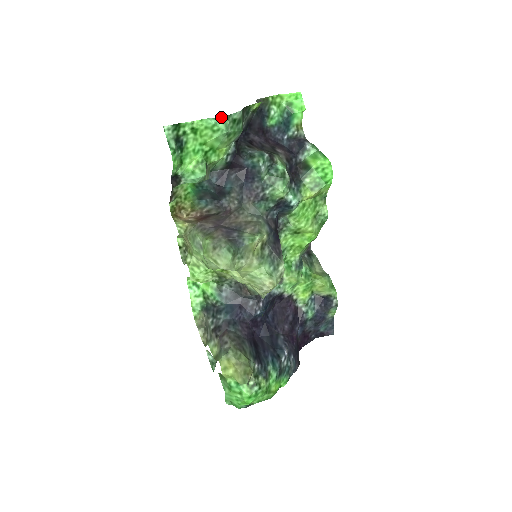
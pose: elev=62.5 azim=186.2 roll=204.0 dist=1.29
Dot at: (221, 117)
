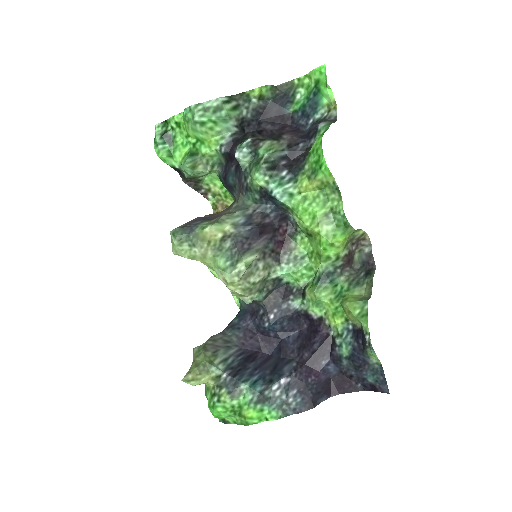
Dot at: (189, 107)
